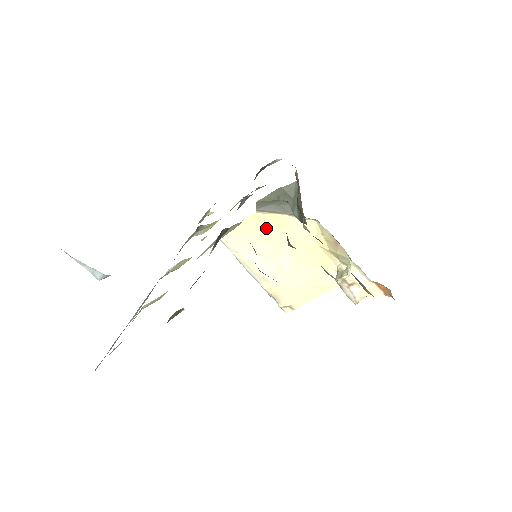
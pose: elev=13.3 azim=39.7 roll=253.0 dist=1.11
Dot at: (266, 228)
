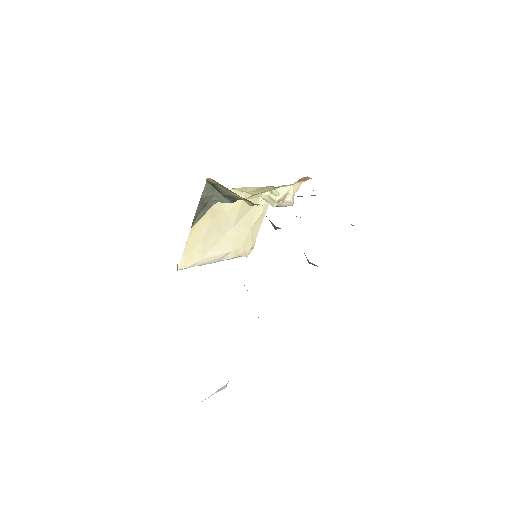
Dot at: (204, 229)
